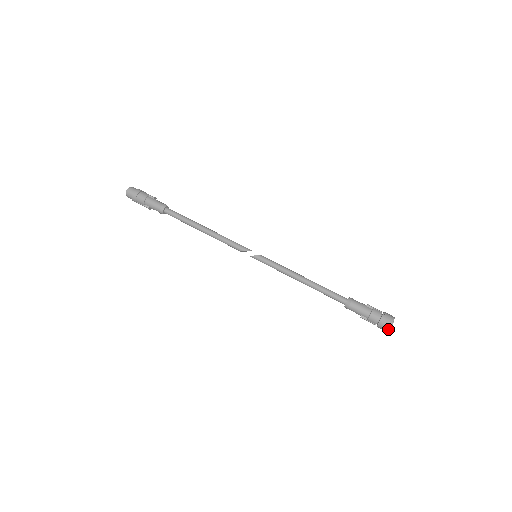
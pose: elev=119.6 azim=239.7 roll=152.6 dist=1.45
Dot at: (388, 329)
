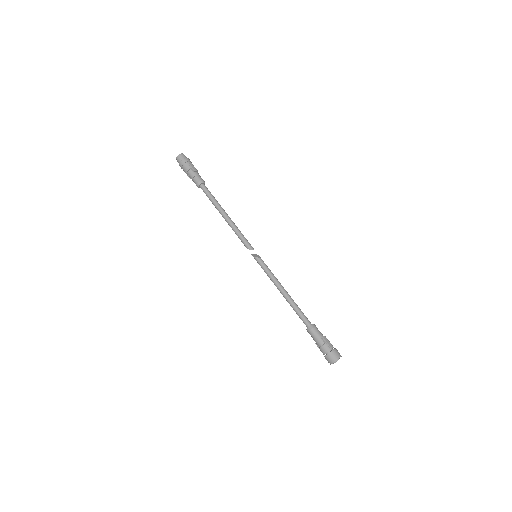
Dot at: (330, 364)
